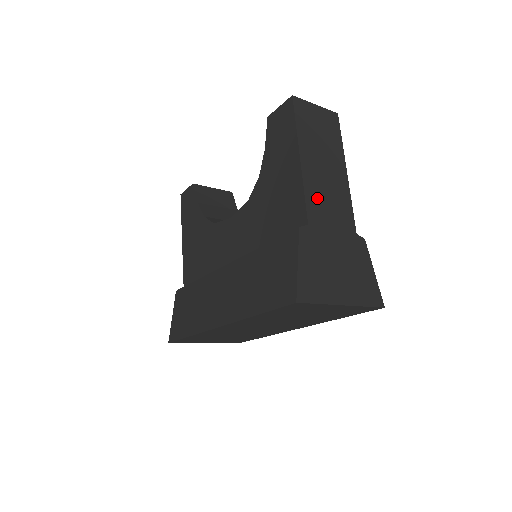
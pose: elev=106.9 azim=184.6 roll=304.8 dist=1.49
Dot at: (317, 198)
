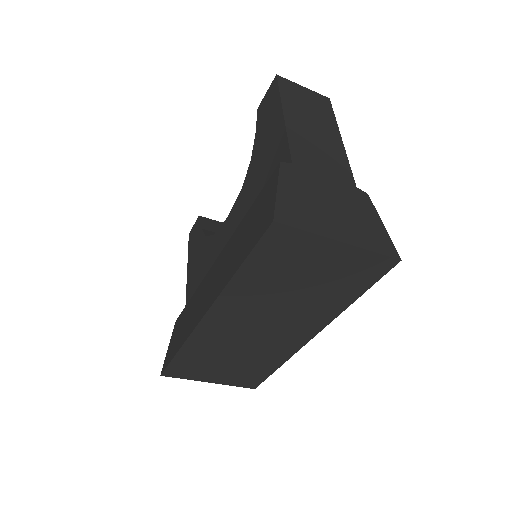
Dot at: (304, 147)
